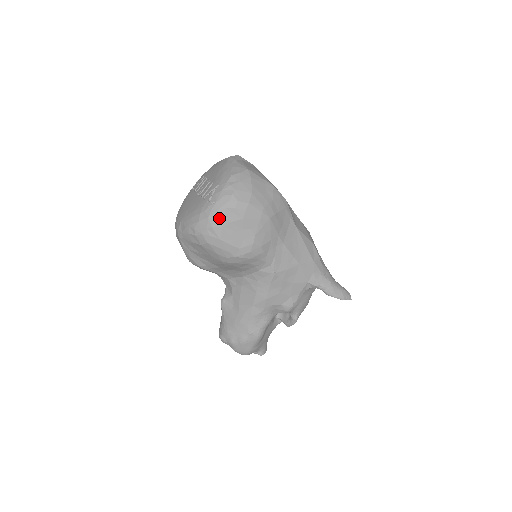
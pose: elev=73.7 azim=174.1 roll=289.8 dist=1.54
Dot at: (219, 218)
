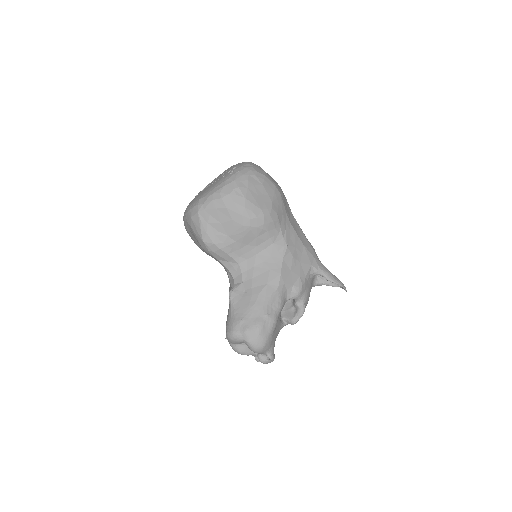
Dot at: (244, 181)
